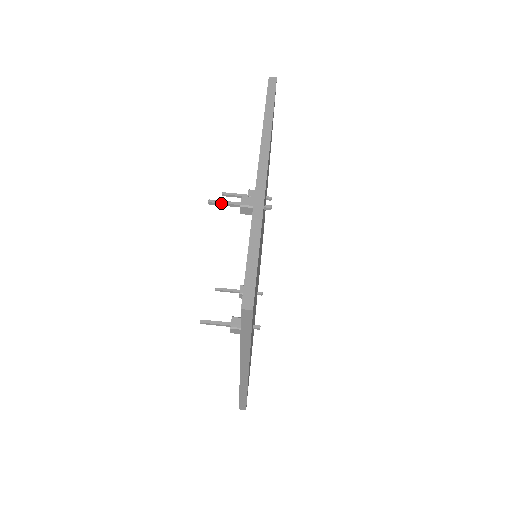
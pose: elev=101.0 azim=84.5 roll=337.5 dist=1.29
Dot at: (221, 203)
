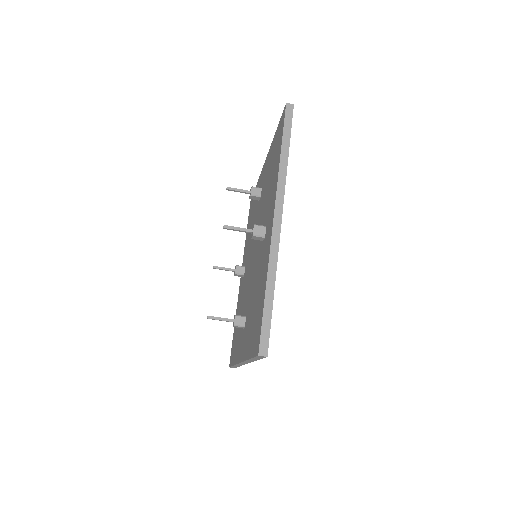
Dot at: (235, 229)
